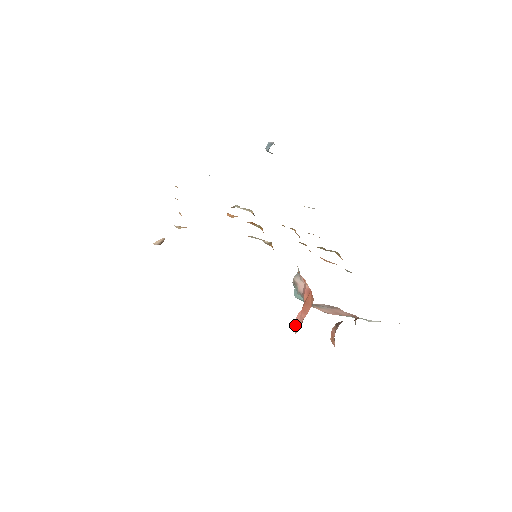
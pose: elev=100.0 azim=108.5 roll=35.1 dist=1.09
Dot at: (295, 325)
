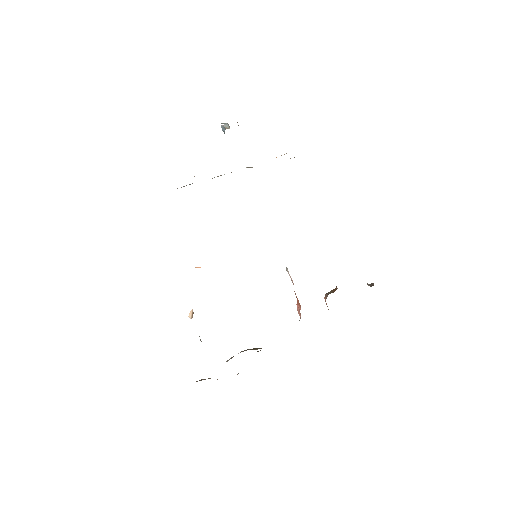
Dot at: (298, 312)
